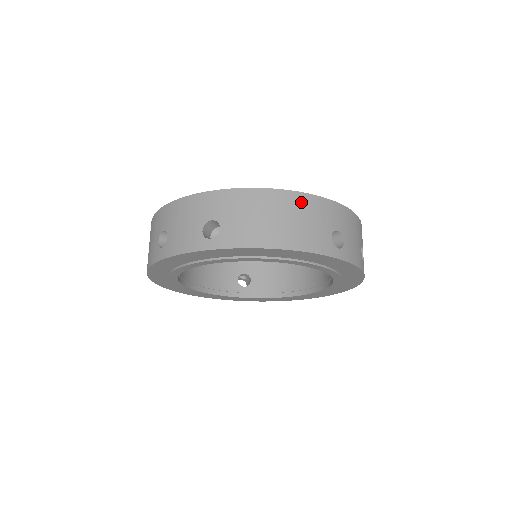
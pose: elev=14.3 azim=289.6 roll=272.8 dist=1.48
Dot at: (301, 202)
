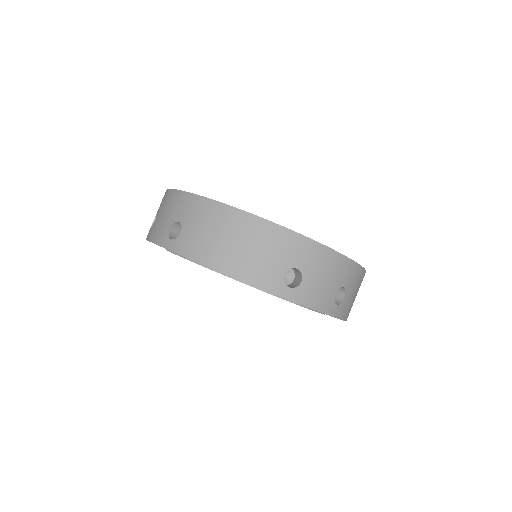
Dot at: (262, 230)
